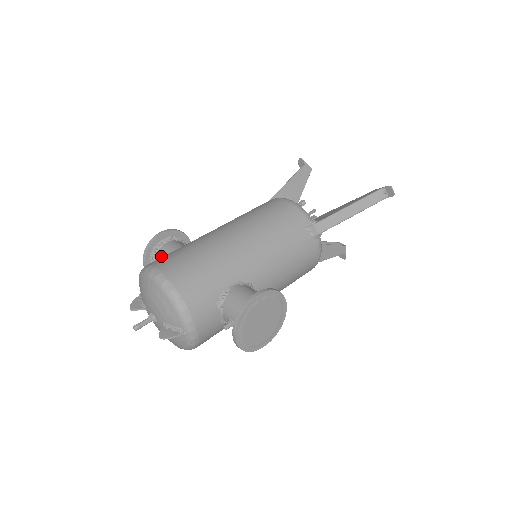
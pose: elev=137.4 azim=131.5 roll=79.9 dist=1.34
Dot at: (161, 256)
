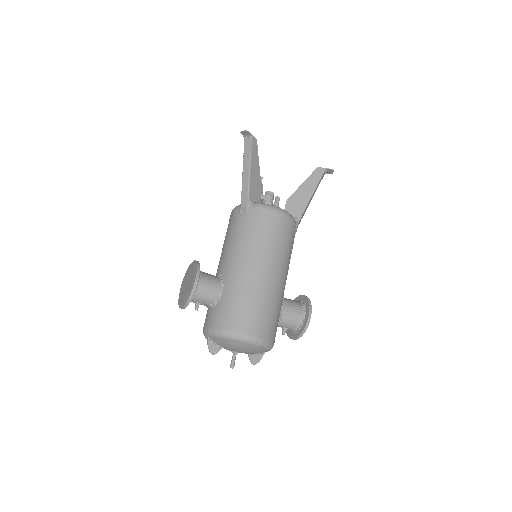
Dot at: (201, 298)
